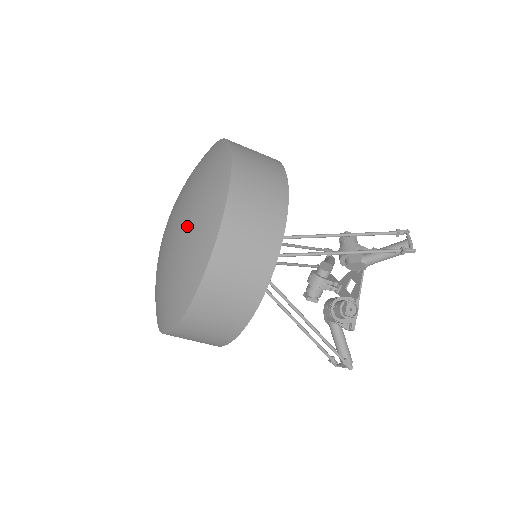
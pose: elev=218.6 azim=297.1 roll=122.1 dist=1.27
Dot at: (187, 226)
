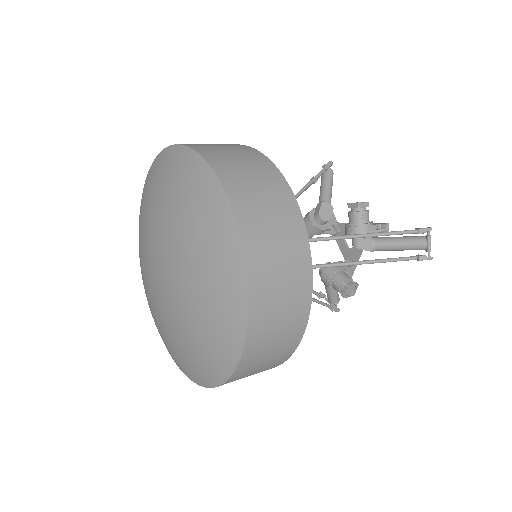
Dot at: (191, 321)
